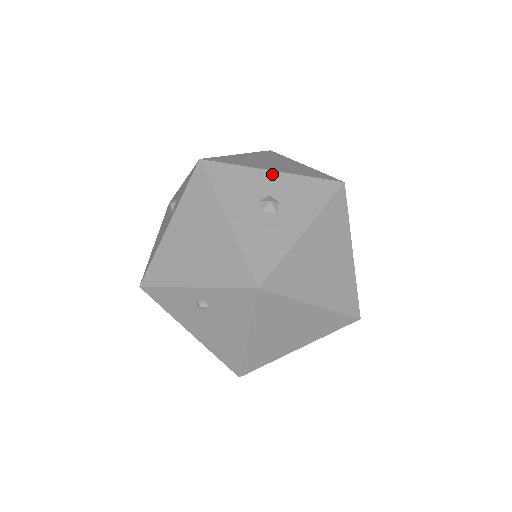
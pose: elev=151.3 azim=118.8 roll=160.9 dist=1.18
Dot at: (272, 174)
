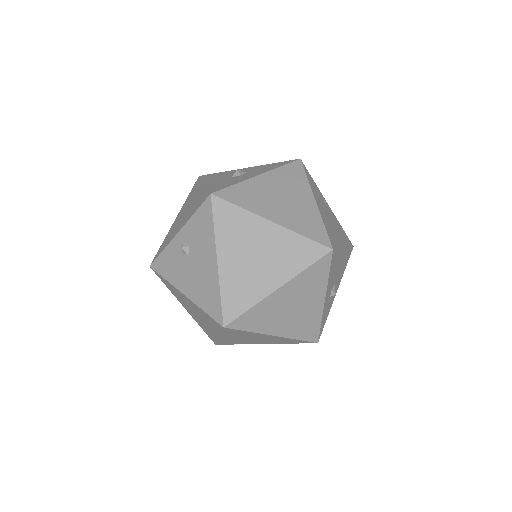
Dot at: (246, 168)
